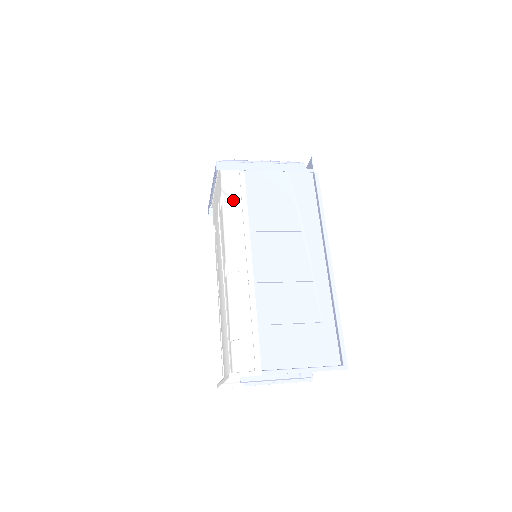
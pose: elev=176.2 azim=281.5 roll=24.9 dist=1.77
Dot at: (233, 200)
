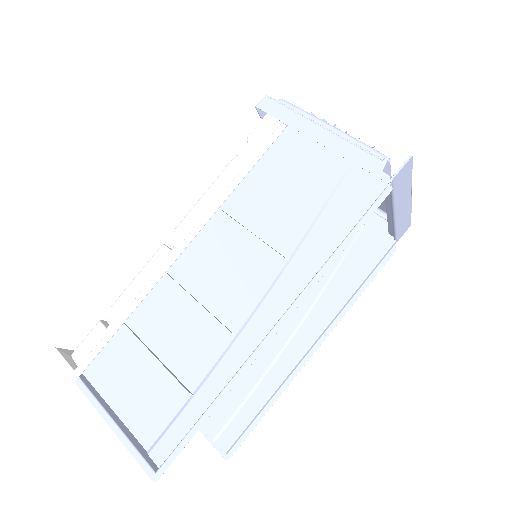
Dot at: occluded
